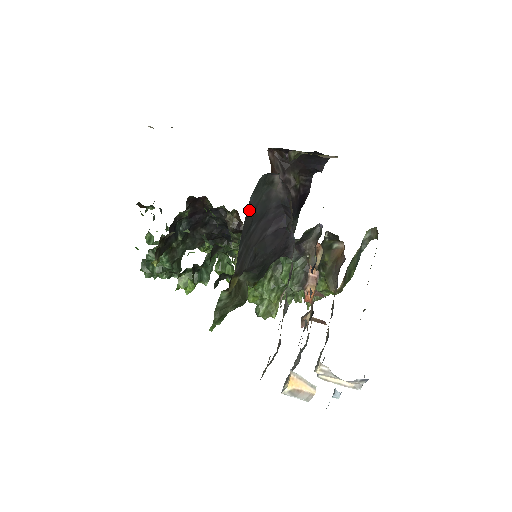
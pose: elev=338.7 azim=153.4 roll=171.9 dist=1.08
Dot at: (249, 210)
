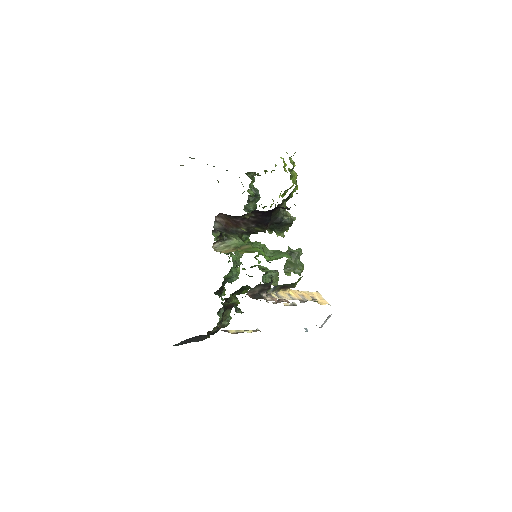
Dot at: (182, 344)
